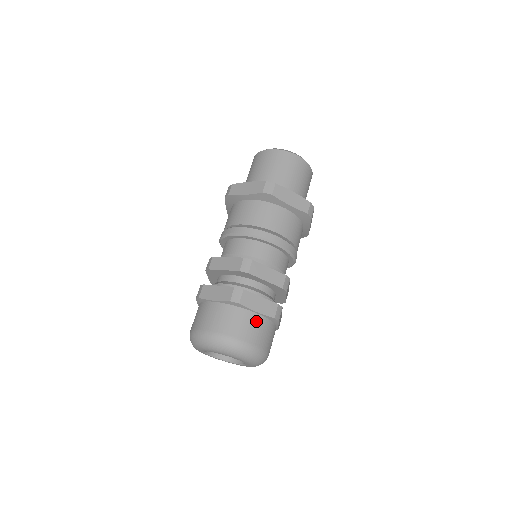
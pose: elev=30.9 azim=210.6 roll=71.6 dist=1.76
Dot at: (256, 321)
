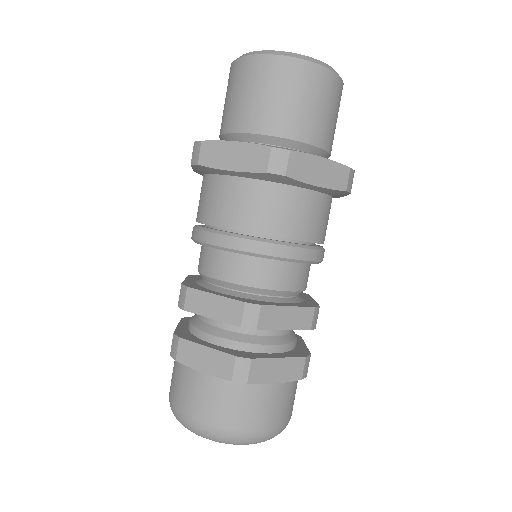
Dot at: (206, 386)
